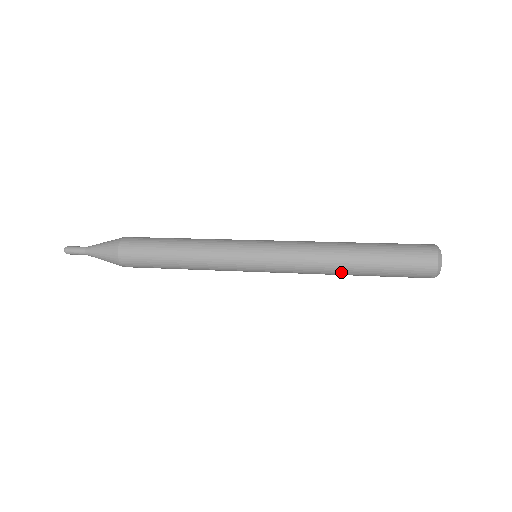
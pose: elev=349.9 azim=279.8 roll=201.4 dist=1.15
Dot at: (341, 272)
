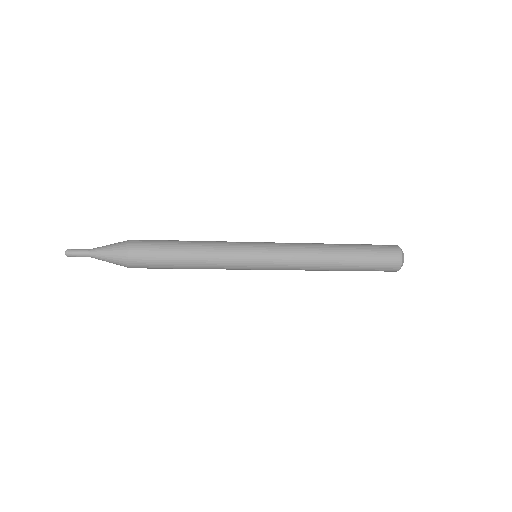
Dot at: (331, 257)
